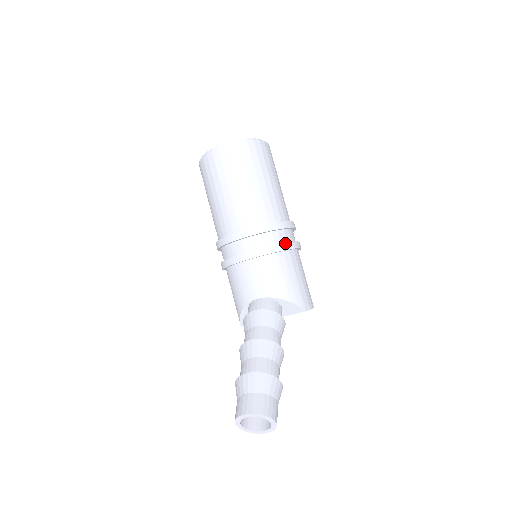
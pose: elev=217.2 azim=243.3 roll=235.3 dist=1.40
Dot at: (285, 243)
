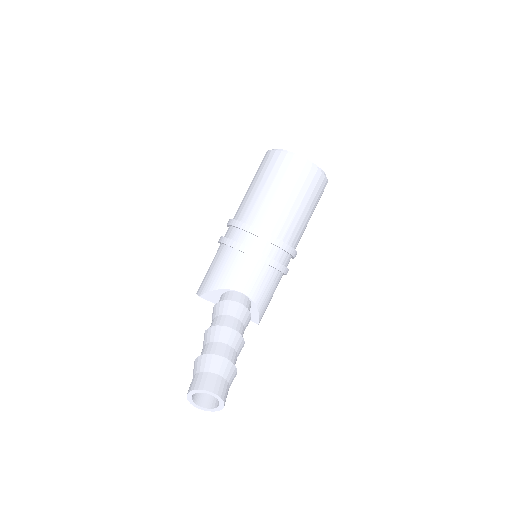
Dot at: occluded
